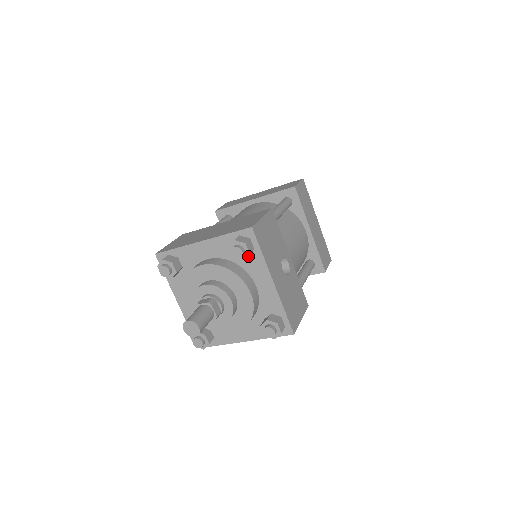
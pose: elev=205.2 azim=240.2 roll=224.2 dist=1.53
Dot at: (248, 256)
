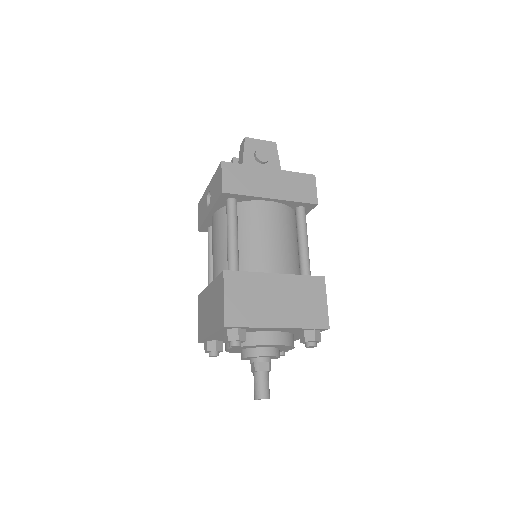
Dot at: occluded
